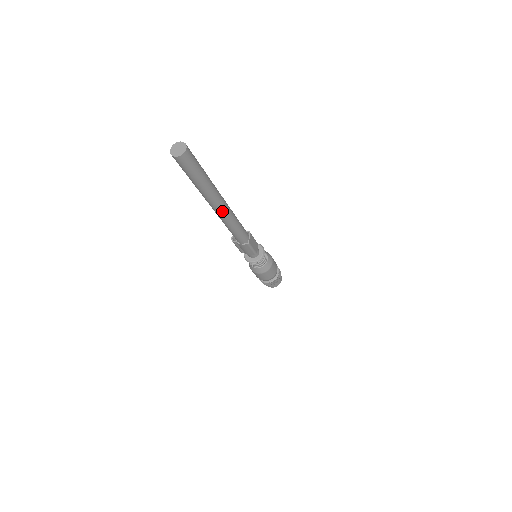
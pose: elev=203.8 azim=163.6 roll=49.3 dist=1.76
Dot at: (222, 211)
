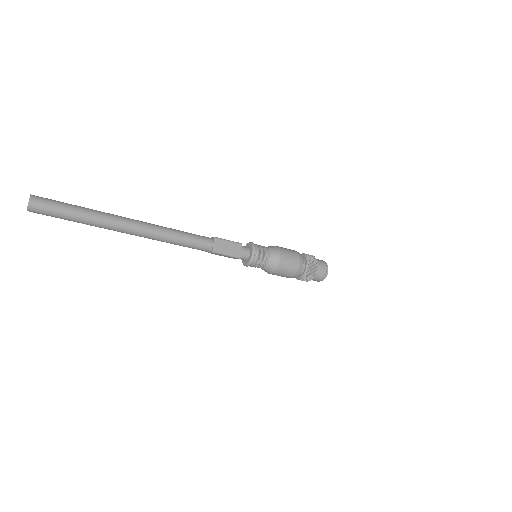
Dot at: (137, 234)
